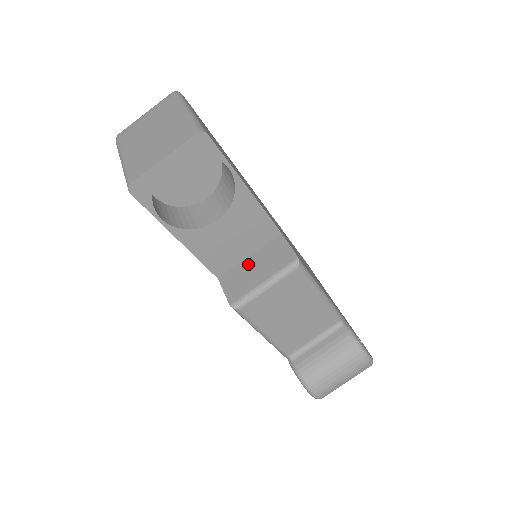
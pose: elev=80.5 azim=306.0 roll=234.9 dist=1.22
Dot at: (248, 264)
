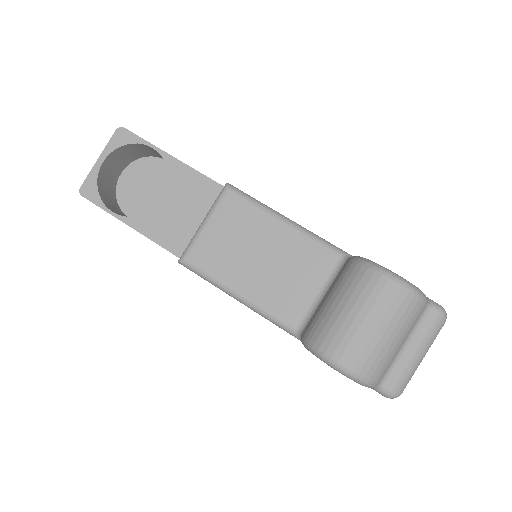
Dot at: occluded
